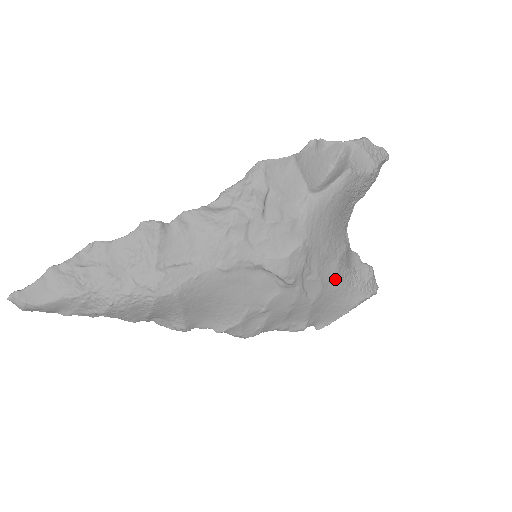
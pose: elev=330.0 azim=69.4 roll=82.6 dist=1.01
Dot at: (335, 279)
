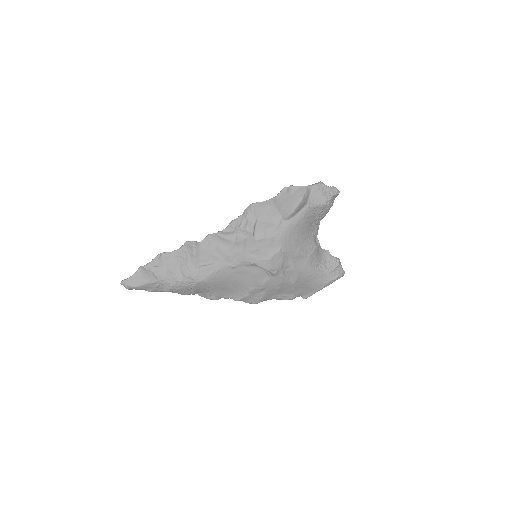
Dot at: (308, 269)
